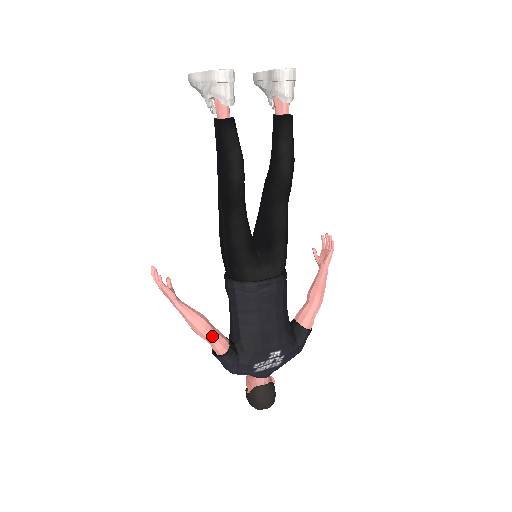
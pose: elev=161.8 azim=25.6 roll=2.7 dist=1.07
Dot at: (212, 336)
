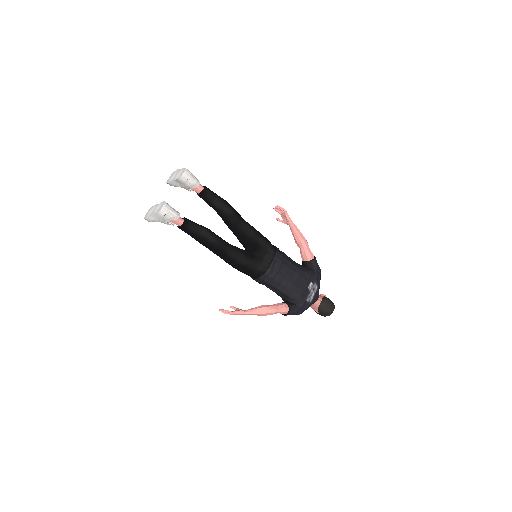
Dot at: (276, 310)
